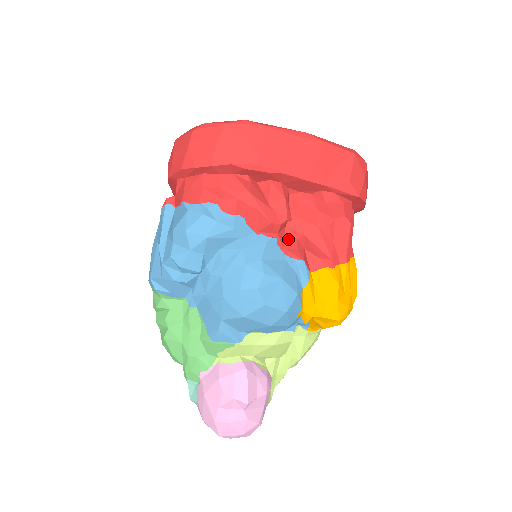
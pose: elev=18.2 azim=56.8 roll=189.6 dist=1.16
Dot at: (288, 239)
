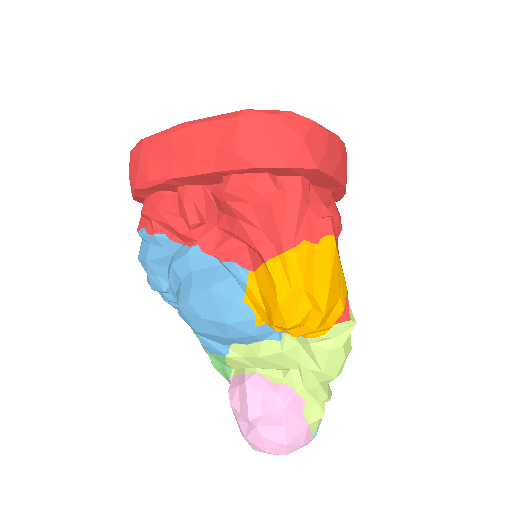
Dot at: (222, 240)
